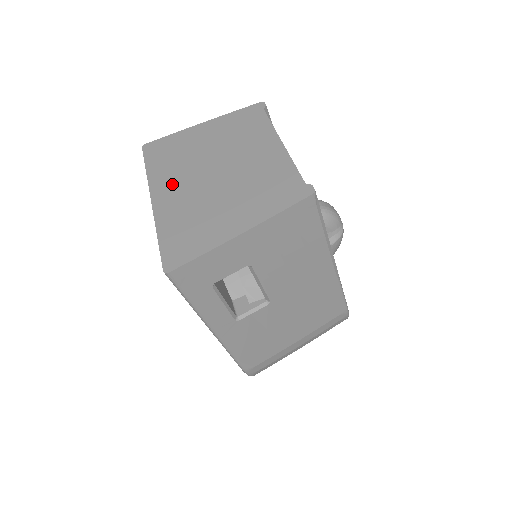
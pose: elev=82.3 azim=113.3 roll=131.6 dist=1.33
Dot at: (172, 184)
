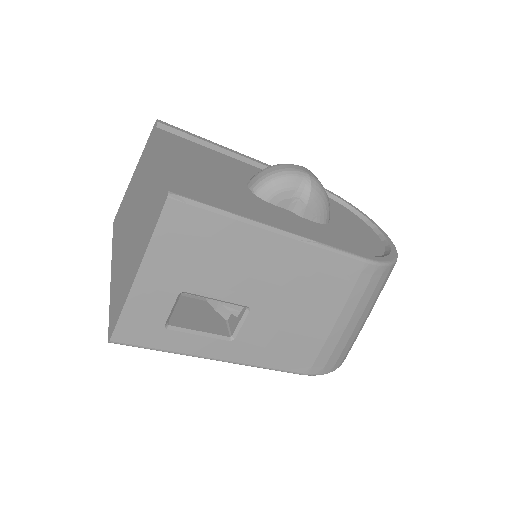
Dot at: (118, 249)
